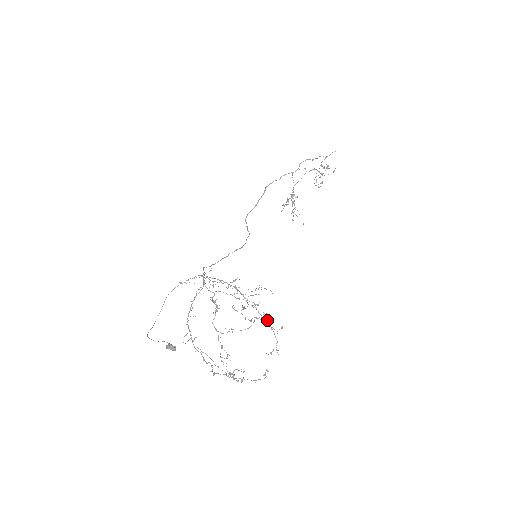
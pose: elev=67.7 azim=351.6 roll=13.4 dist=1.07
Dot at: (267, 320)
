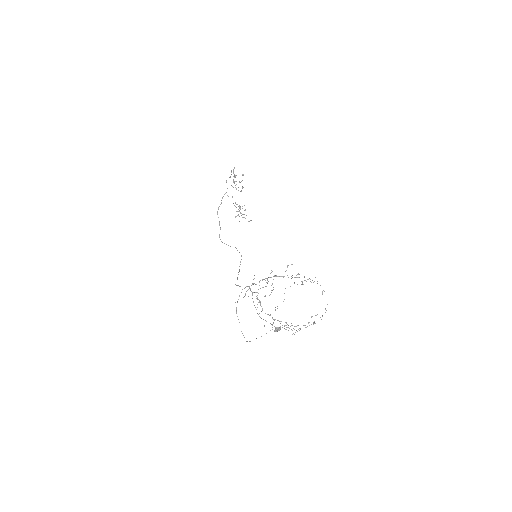
Dot at: (309, 278)
